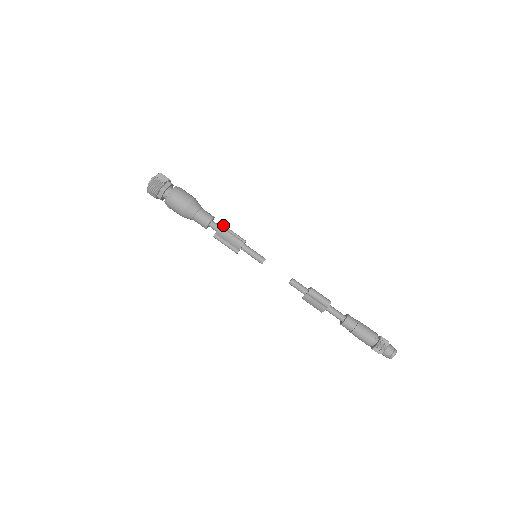
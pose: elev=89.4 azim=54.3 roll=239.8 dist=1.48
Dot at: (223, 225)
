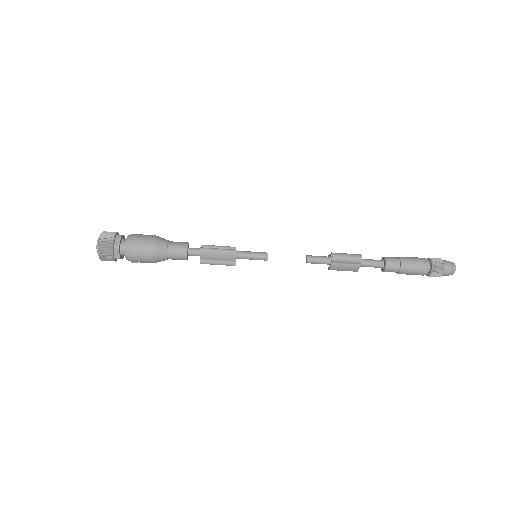
Dot at: (202, 245)
